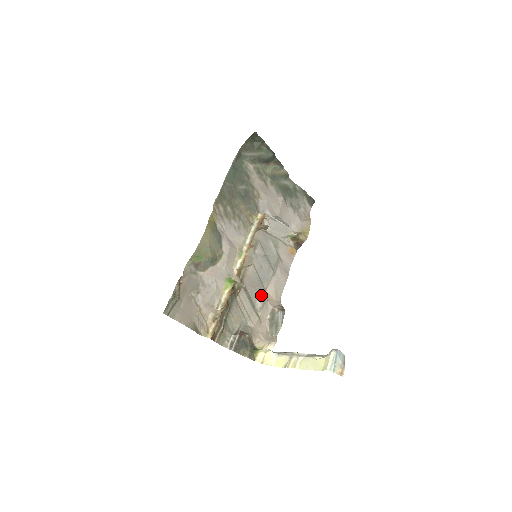
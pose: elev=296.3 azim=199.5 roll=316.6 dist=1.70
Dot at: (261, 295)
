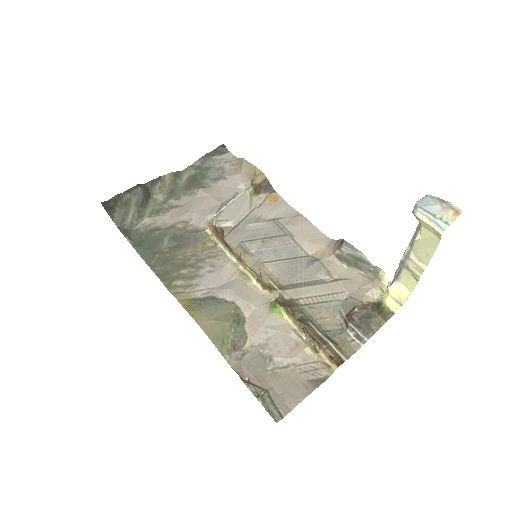
Dot at: (311, 266)
